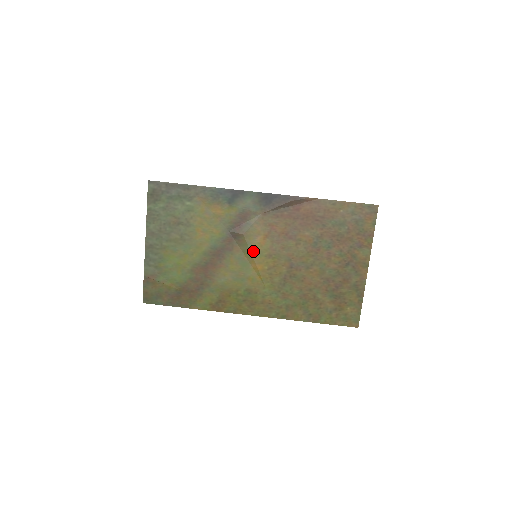
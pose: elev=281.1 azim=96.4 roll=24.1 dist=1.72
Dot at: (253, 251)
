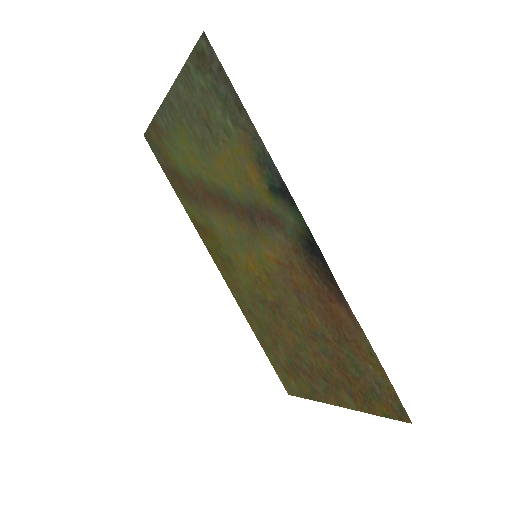
Dot at: (256, 250)
